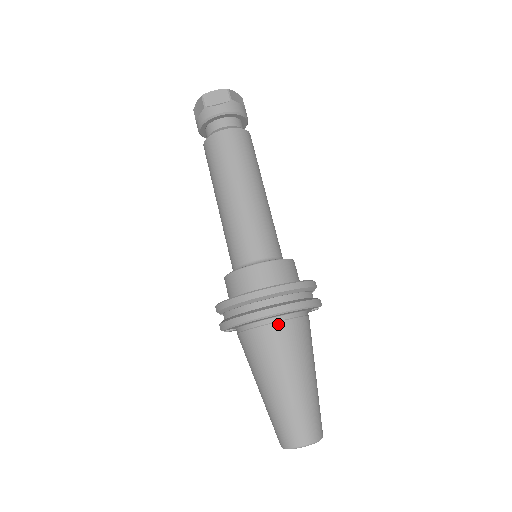
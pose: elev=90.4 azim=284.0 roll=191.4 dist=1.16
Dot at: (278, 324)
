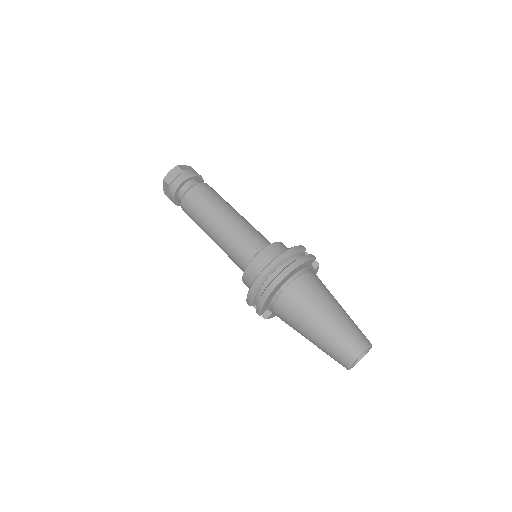
Dot at: (291, 285)
